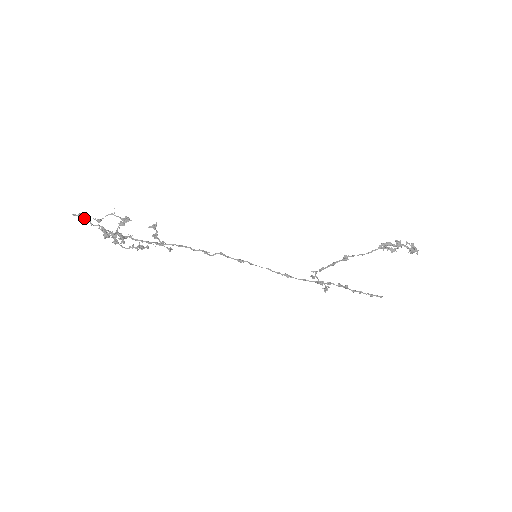
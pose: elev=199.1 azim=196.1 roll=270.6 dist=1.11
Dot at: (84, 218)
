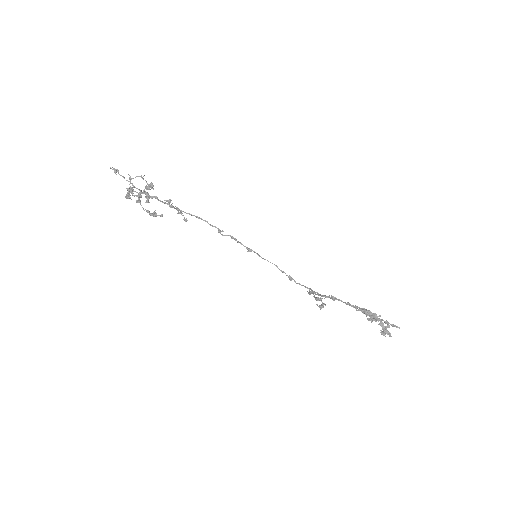
Dot at: occluded
